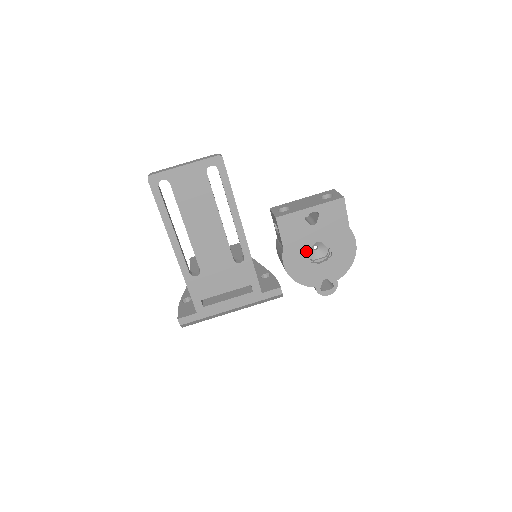
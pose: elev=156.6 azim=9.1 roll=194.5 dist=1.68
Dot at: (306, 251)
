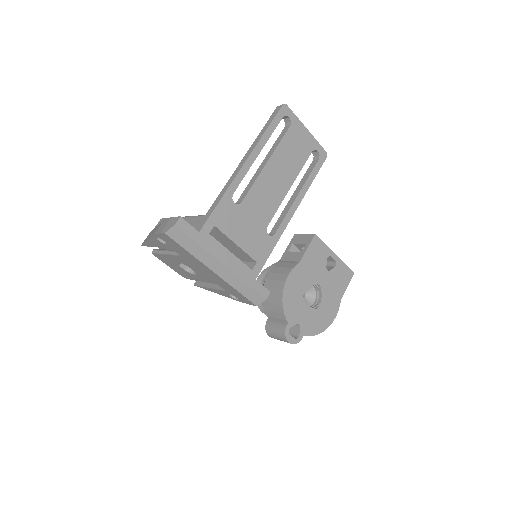
Dot at: (308, 283)
